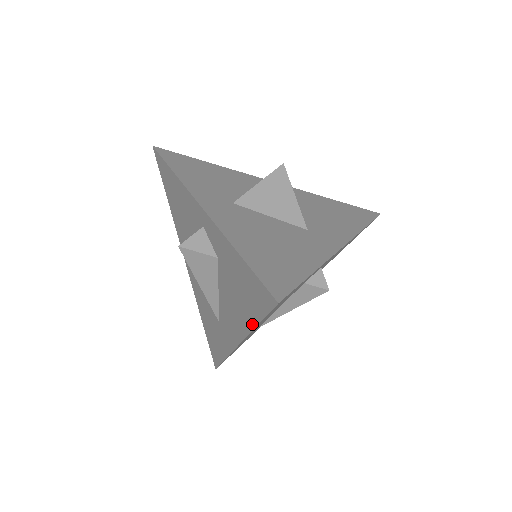
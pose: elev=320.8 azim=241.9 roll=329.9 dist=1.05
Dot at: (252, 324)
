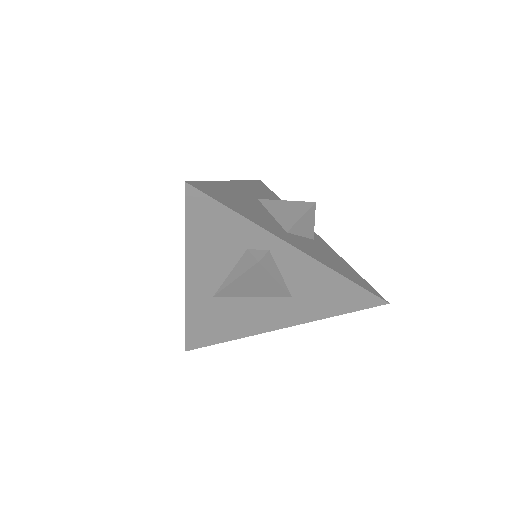
Dot at: (187, 236)
